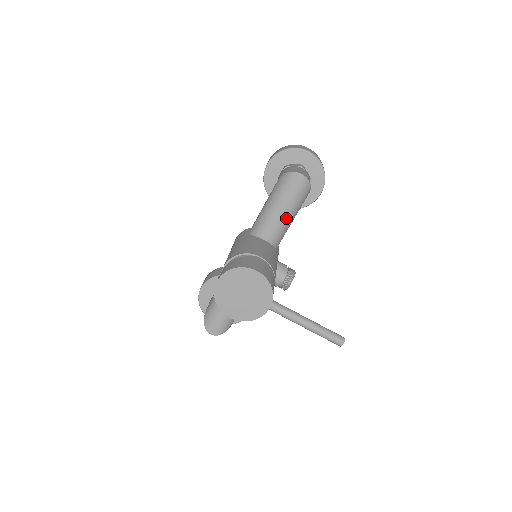
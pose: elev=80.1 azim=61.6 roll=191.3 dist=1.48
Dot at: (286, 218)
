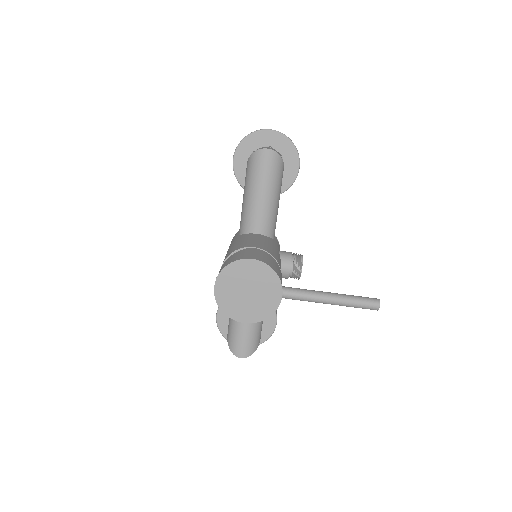
Dot at: (270, 202)
